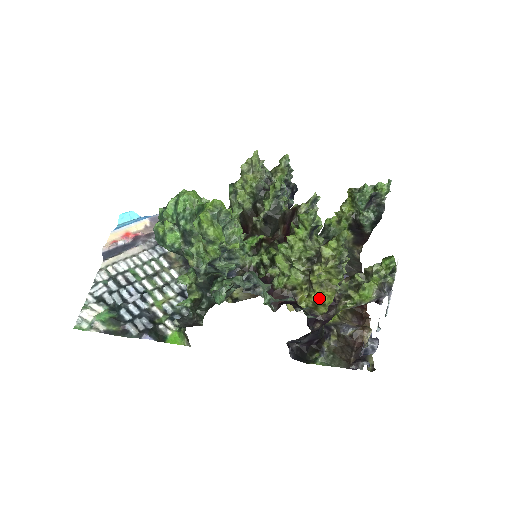
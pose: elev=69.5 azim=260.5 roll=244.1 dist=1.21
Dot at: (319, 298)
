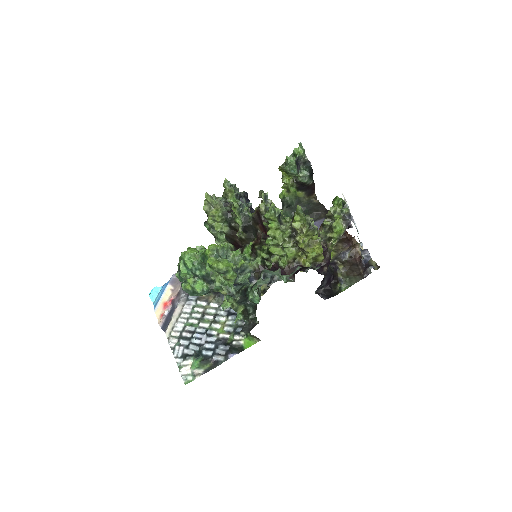
Dot at: (313, 254)
